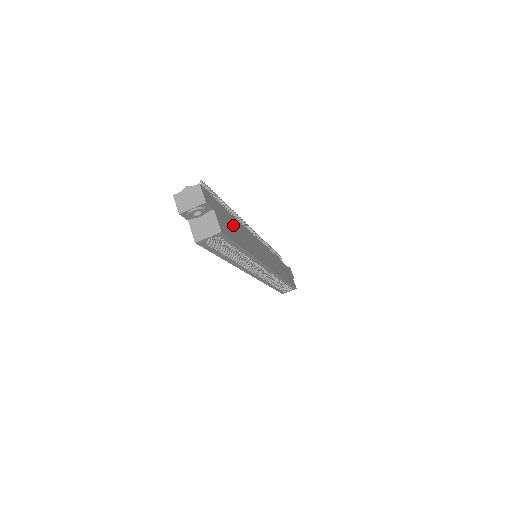
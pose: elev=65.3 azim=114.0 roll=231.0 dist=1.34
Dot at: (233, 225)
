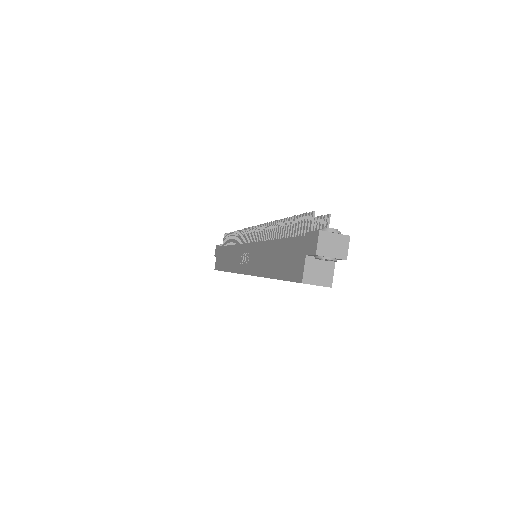
Dot at: occluded
